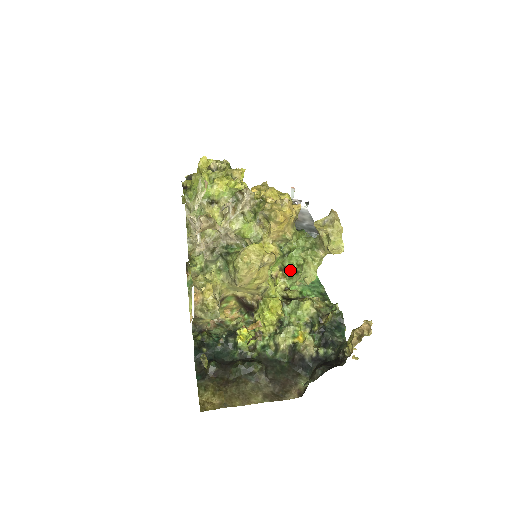
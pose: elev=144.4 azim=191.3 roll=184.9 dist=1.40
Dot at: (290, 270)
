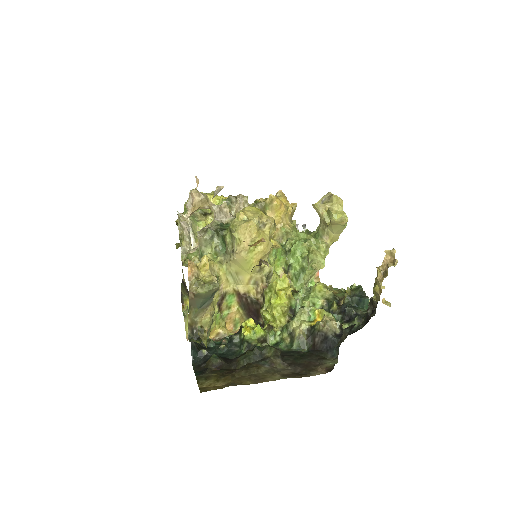
Dot at: (295, 268)
